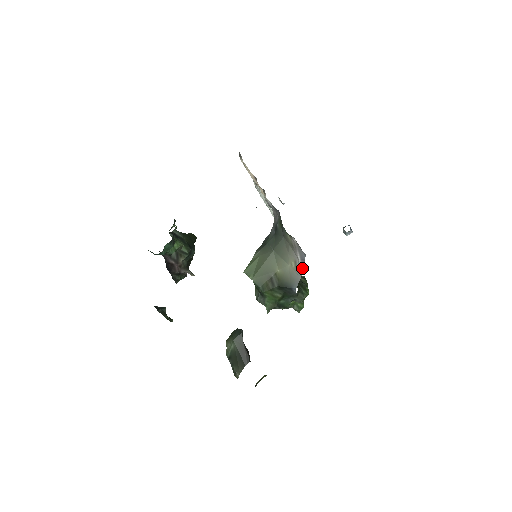
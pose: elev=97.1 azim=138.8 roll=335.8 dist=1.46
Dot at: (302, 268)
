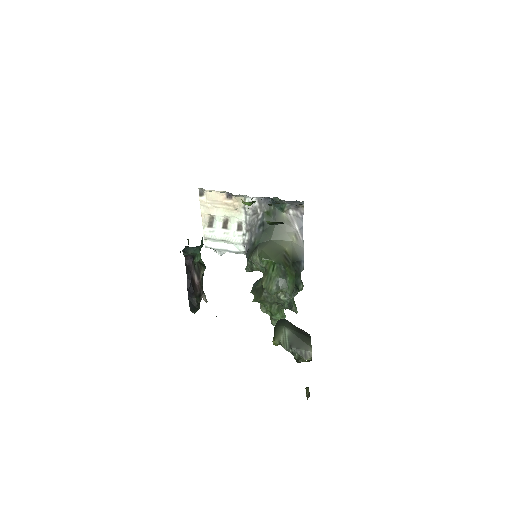
Dot at: (302, 238)
